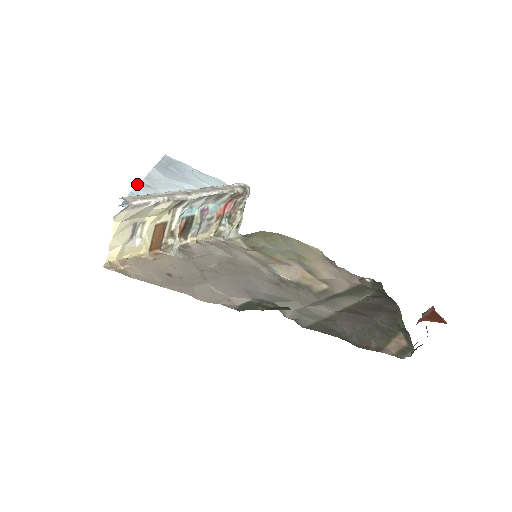
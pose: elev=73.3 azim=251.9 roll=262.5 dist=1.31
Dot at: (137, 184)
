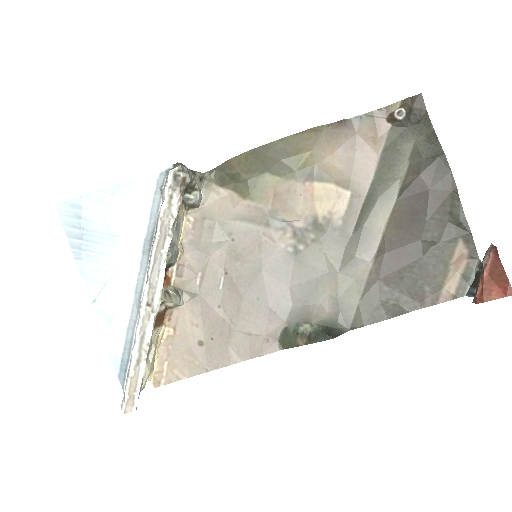
Dot at: occluded
